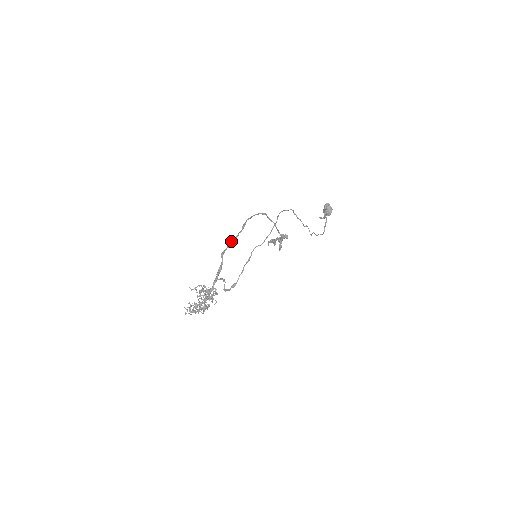
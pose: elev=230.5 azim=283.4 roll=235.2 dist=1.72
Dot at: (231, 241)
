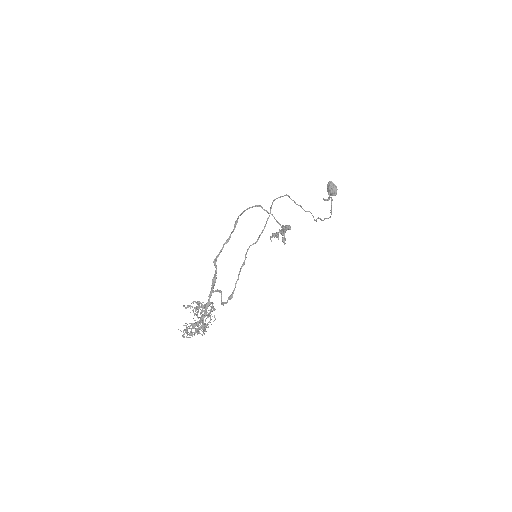
Dot at: (223, 244)
